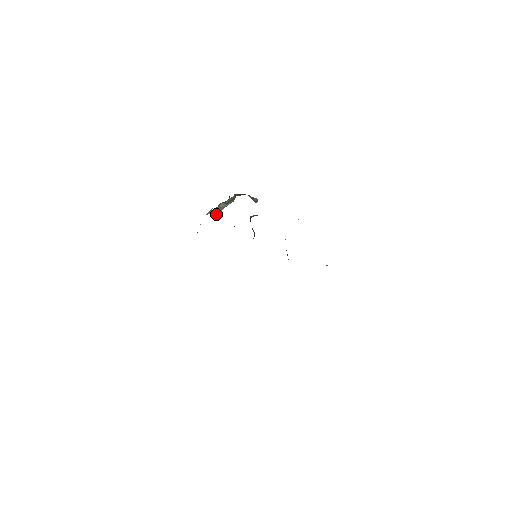
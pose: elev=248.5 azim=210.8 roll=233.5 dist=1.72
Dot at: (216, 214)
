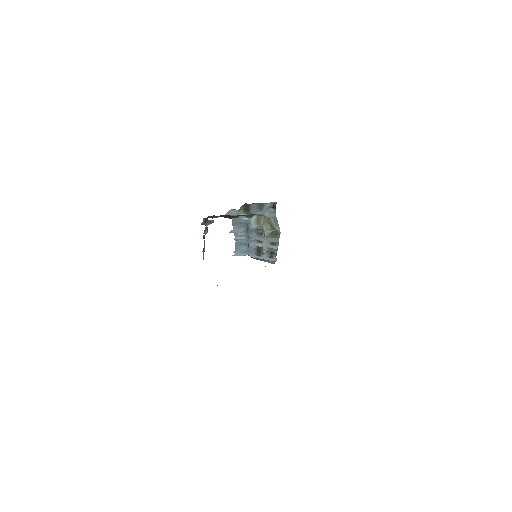
Dot at: (203, 257)
